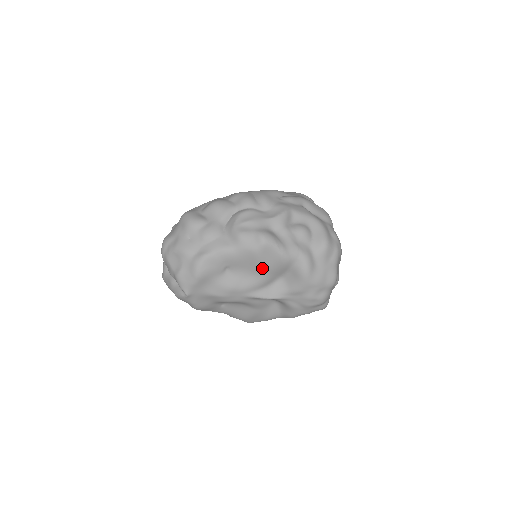
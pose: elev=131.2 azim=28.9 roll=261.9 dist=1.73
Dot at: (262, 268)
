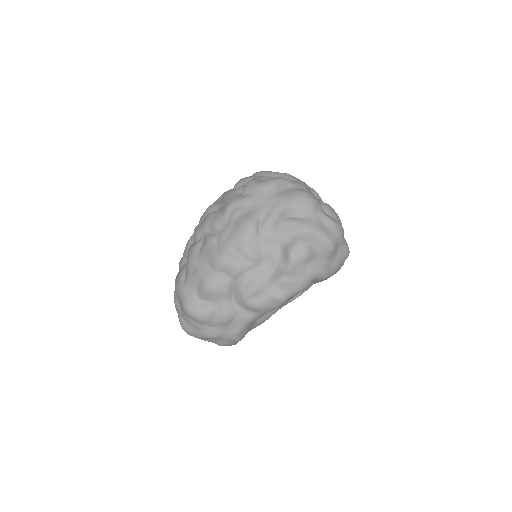
Dot at: occluded
